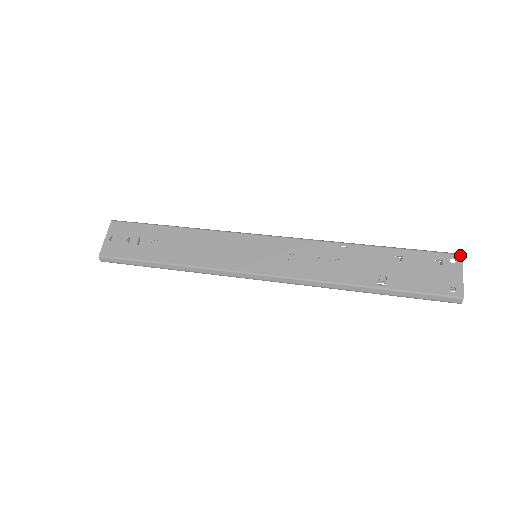
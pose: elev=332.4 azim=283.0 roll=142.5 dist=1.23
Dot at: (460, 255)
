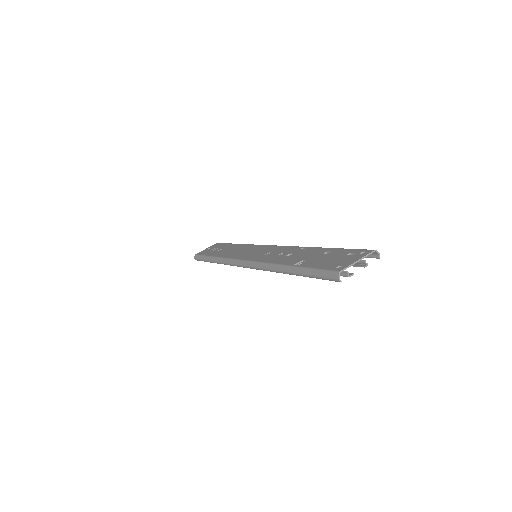
Dot at: (372, 250)
